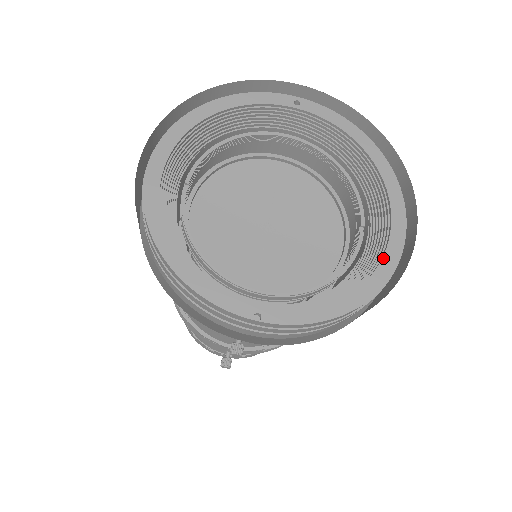
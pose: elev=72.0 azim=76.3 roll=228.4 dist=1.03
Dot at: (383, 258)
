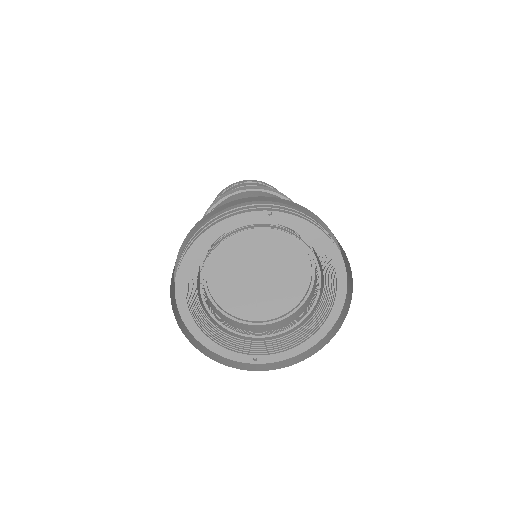
Dot at: (329, 317)
